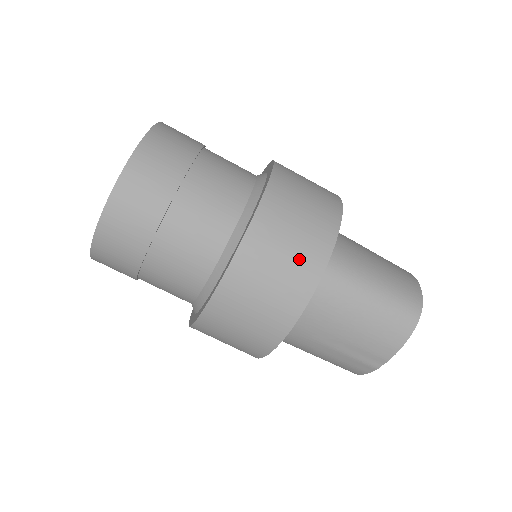
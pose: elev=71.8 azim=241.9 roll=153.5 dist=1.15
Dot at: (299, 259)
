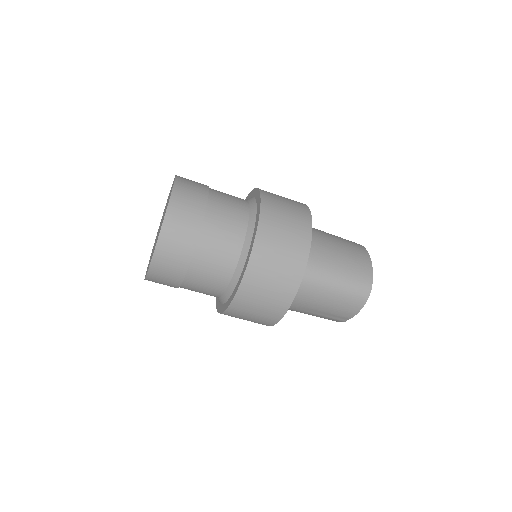
Dot at: (282, 281)
